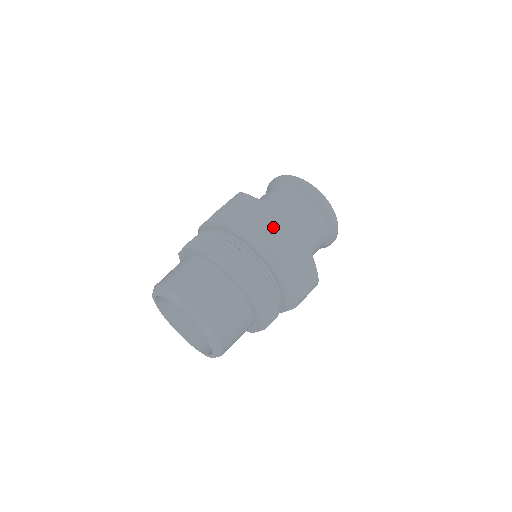
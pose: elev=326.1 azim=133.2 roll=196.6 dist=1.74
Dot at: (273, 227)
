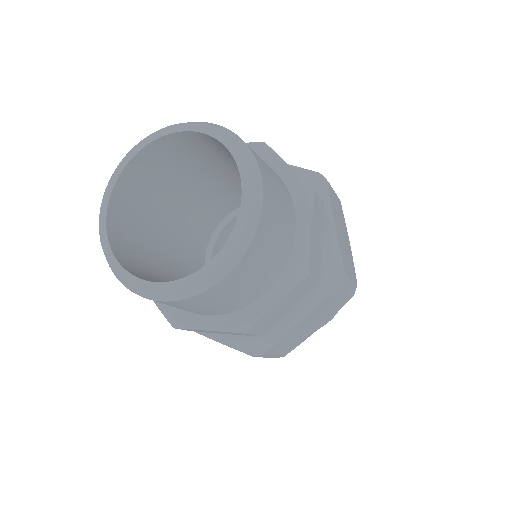
Dot at: occluded
